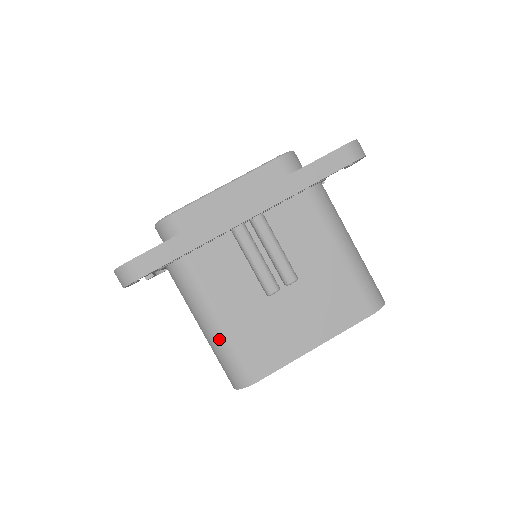
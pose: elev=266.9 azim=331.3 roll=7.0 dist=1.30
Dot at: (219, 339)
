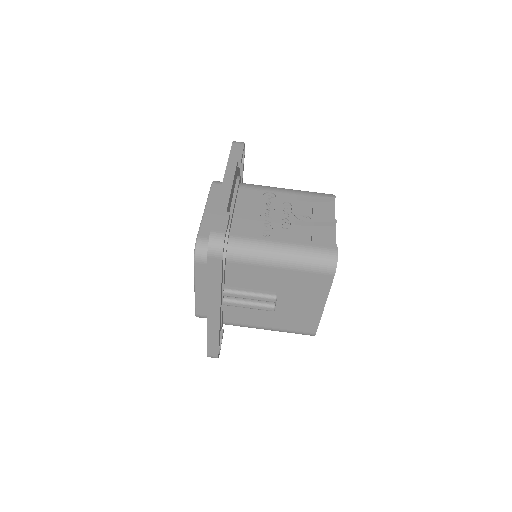
Dot at: (279, 331)
